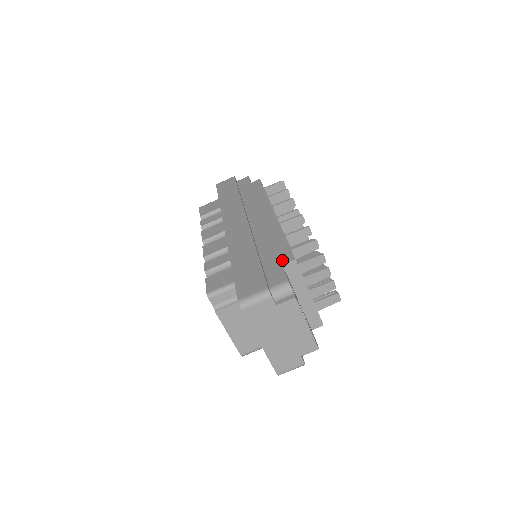
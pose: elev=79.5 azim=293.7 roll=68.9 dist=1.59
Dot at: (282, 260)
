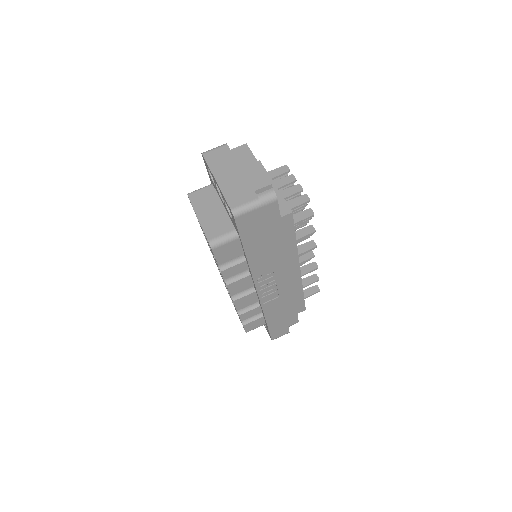
Dot at: occluded
